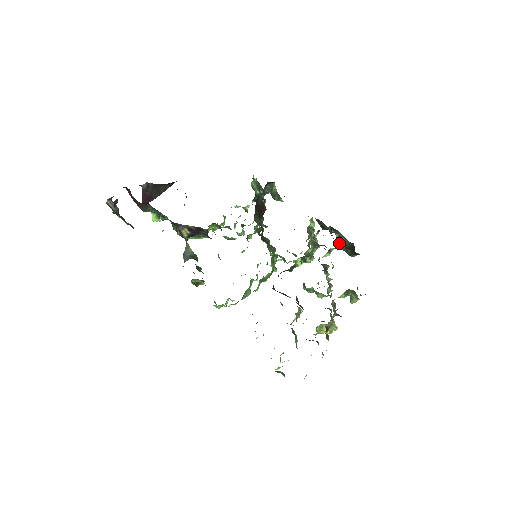
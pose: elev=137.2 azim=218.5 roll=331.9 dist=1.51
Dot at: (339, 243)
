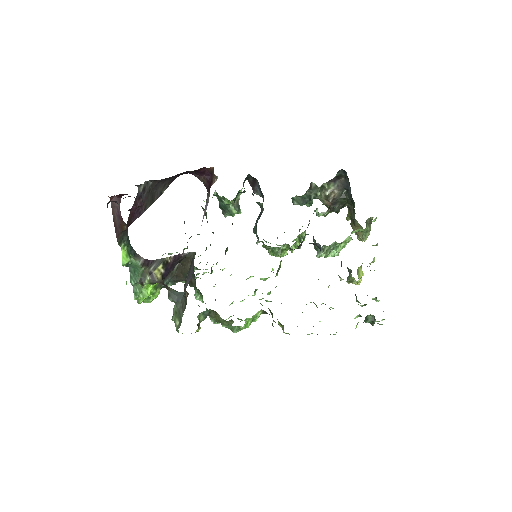
Dot at: (331, 199)
